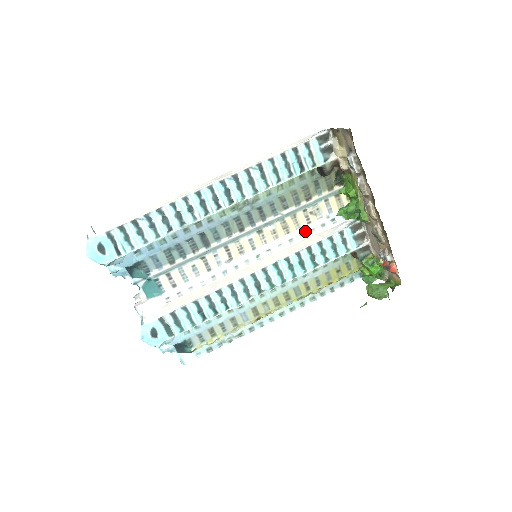
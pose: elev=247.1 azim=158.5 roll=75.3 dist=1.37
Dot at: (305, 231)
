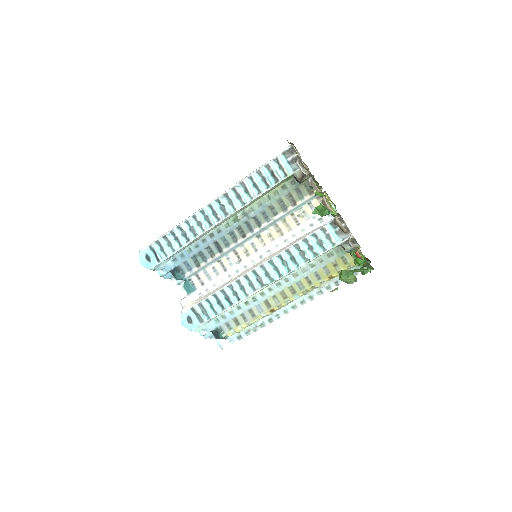
Dot at: (296, 232)
